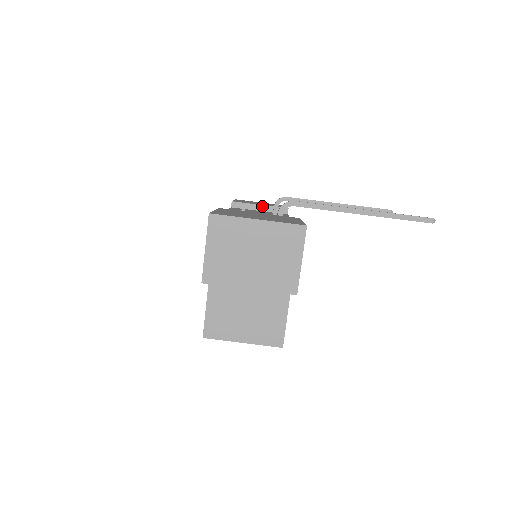
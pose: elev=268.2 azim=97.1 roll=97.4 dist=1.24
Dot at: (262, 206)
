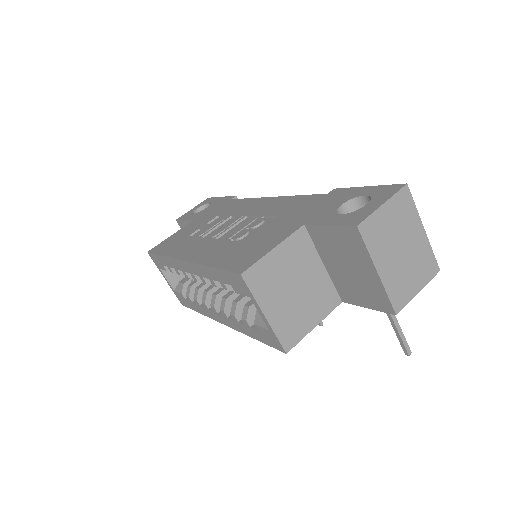
Dot at: occluded
